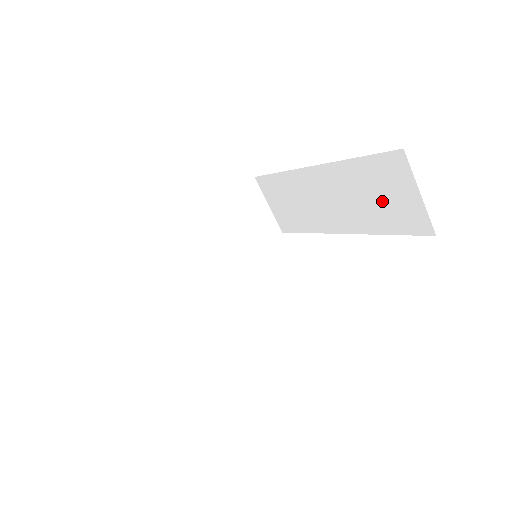
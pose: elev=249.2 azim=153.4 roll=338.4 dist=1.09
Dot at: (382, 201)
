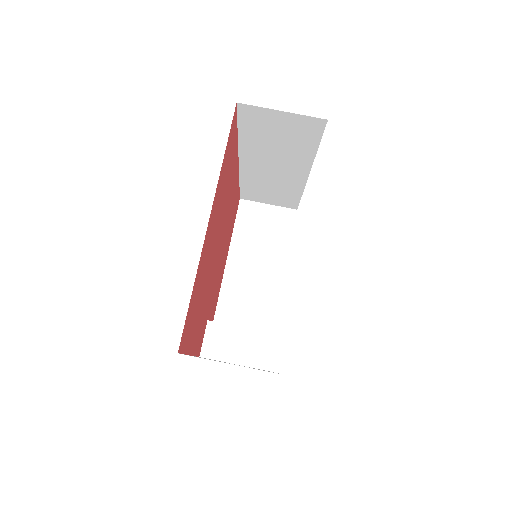
Dot at: (283, 137)
